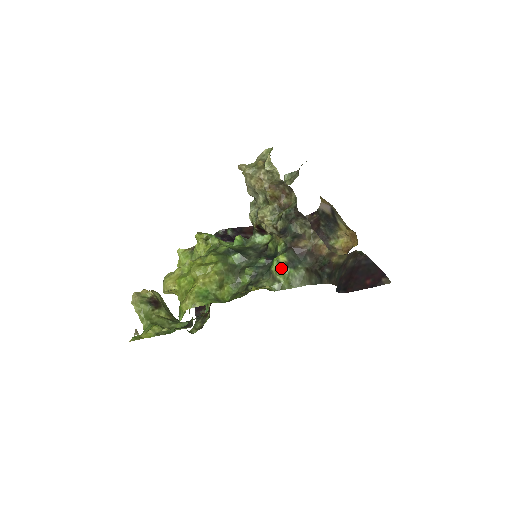
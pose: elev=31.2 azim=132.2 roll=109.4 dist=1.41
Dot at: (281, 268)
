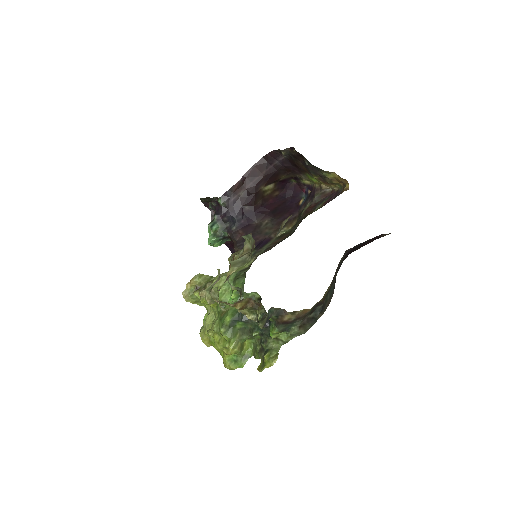
Dot at: (279, 333)
